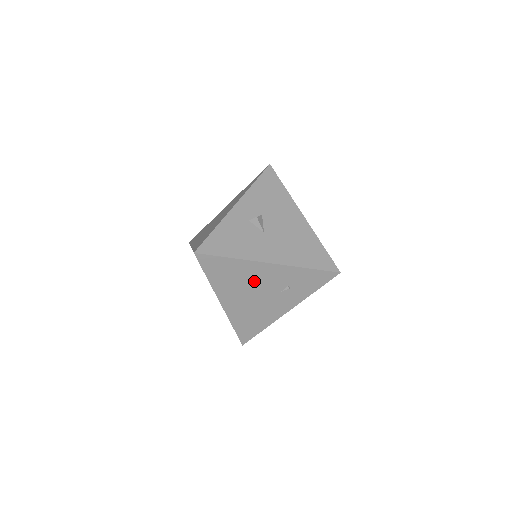
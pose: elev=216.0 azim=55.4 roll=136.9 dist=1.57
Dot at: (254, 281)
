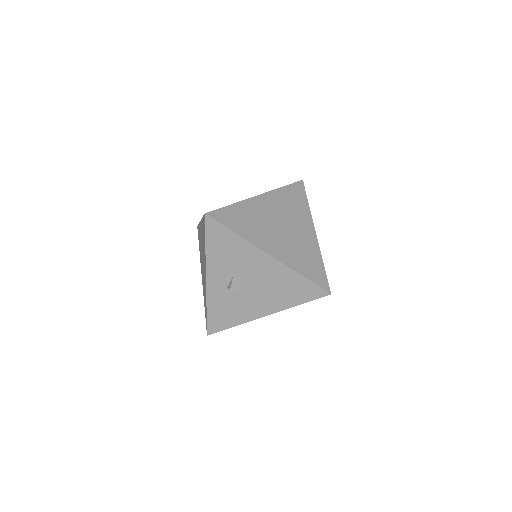
Dot at: occluded
